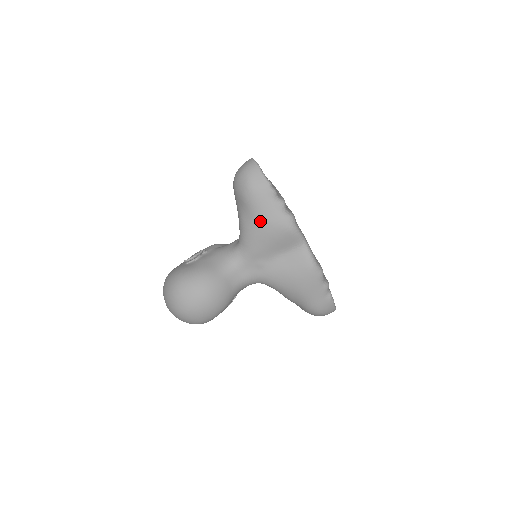
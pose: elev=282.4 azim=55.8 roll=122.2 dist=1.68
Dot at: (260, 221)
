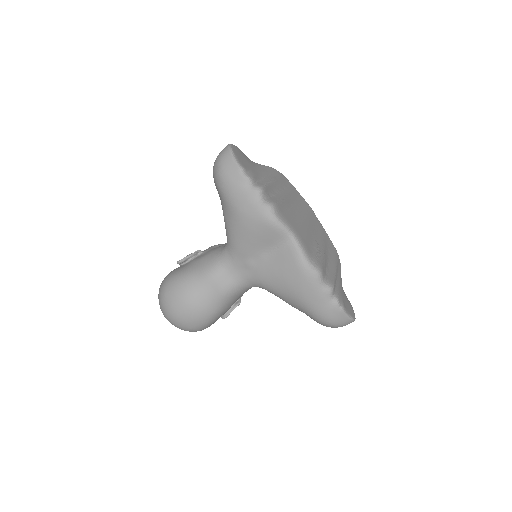
Dot at: (236, 214)
